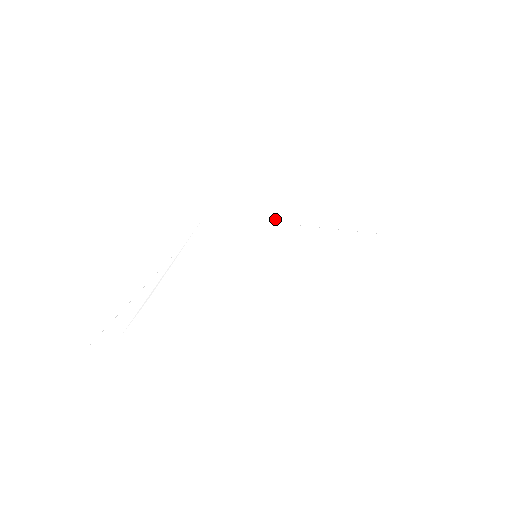
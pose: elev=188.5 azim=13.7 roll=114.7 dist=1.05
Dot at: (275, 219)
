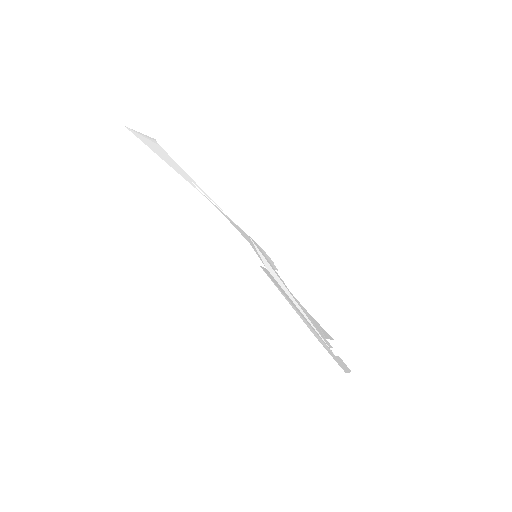
Dot at: occluded
